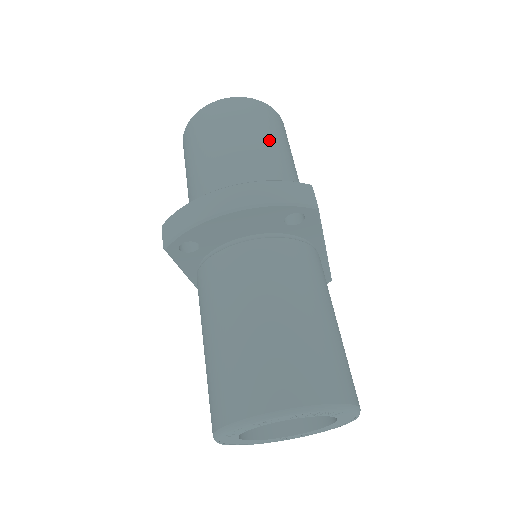
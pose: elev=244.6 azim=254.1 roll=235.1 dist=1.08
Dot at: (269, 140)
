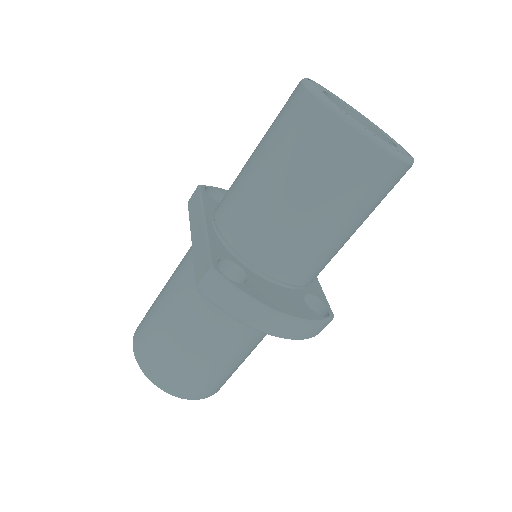
Dot at: (365, 219)
